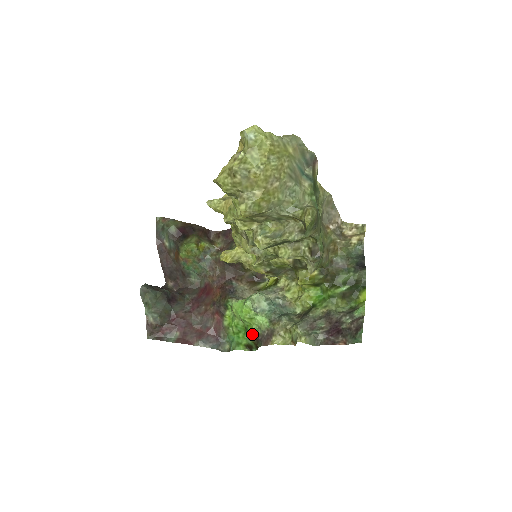
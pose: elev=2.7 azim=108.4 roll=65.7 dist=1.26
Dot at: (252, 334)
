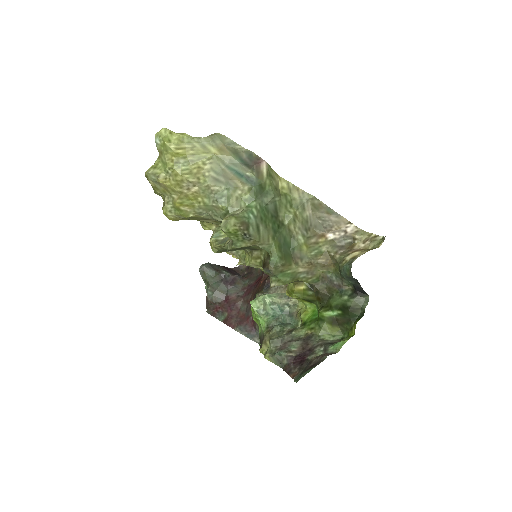
Dot at: (259, 335)
